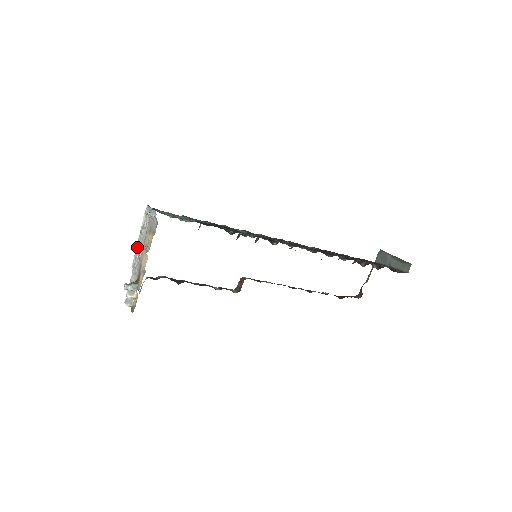
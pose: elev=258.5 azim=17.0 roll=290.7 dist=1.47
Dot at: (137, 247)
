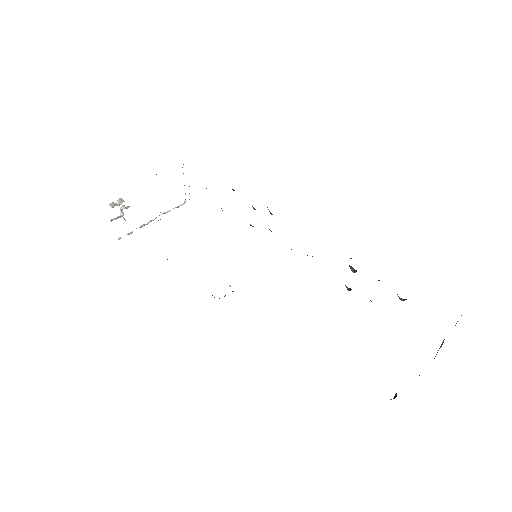
Dot at: occluded
